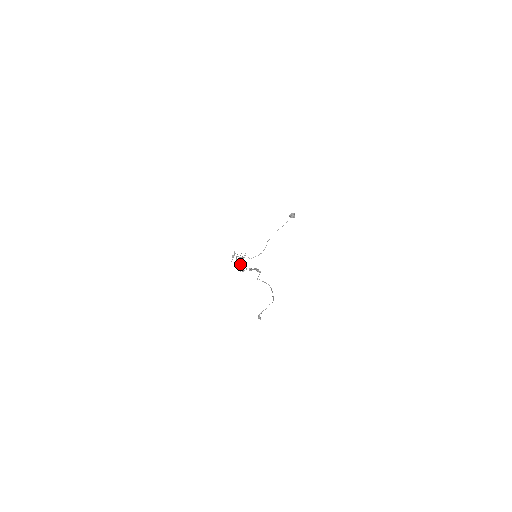
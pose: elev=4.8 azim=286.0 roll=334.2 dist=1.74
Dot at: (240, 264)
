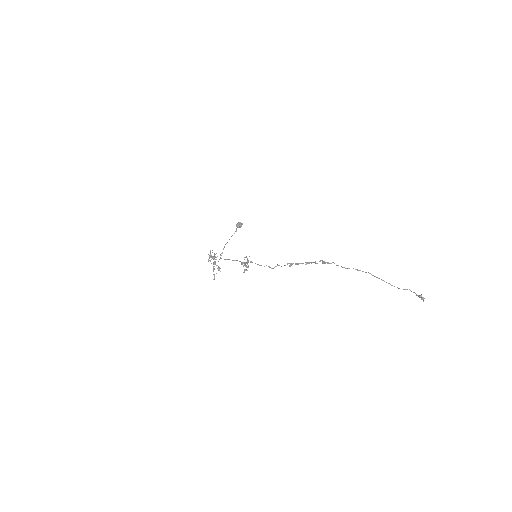
Dot at: (248, 262)
